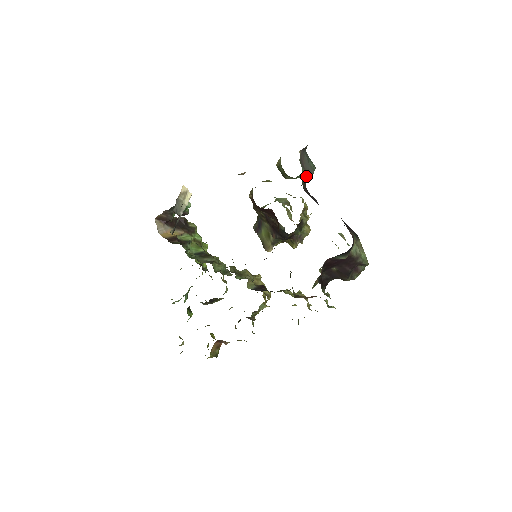
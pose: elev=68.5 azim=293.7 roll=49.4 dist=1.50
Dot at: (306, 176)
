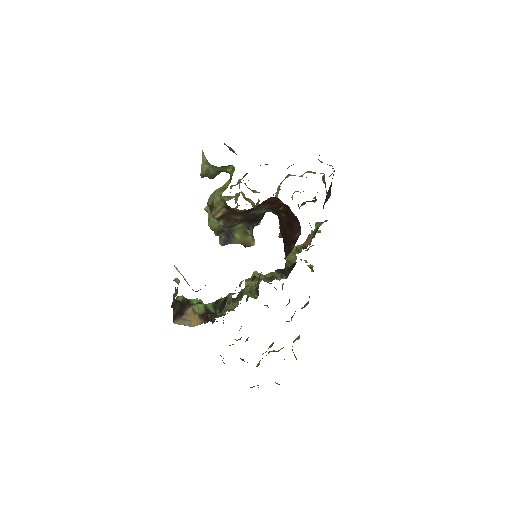
Dot at: occluded
